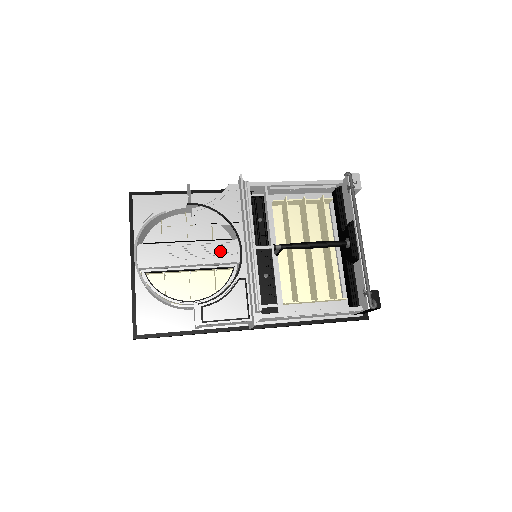
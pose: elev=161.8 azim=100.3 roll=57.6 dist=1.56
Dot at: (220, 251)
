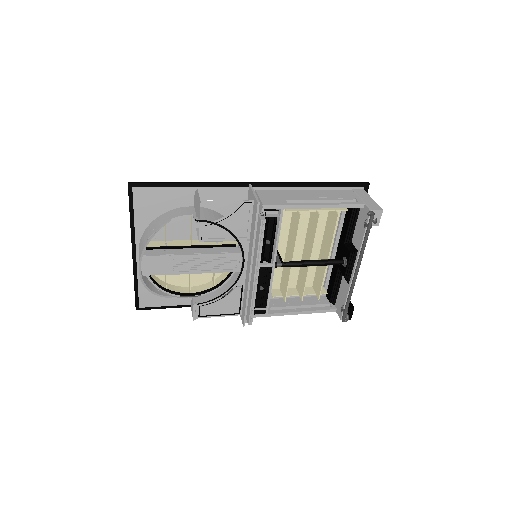
Dot at: (223, 262)
